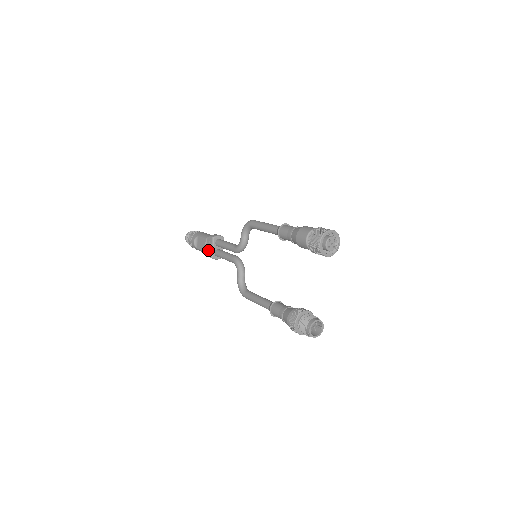
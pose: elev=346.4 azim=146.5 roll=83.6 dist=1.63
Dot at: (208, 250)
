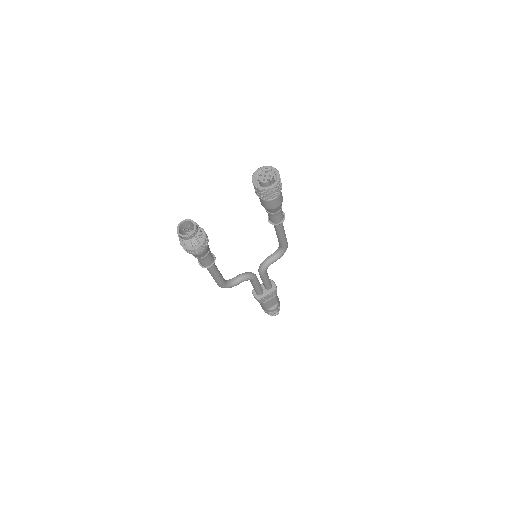
Dot at: occluded
